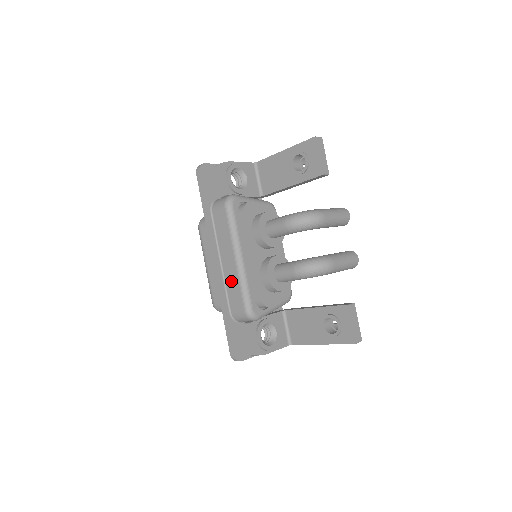
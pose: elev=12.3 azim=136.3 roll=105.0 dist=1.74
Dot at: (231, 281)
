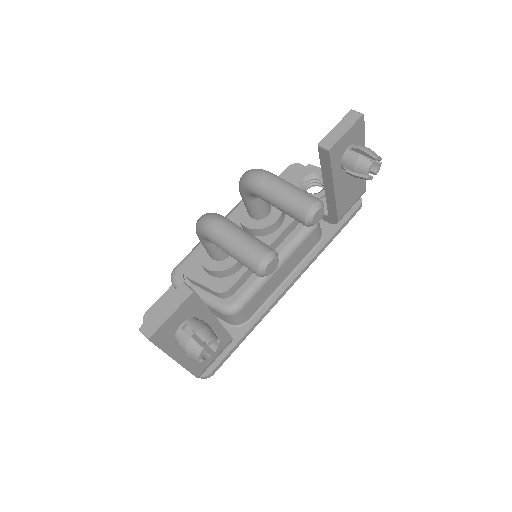
Dot at: occluded
